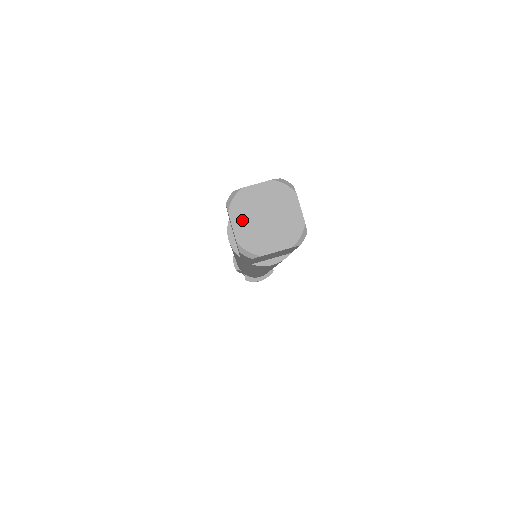
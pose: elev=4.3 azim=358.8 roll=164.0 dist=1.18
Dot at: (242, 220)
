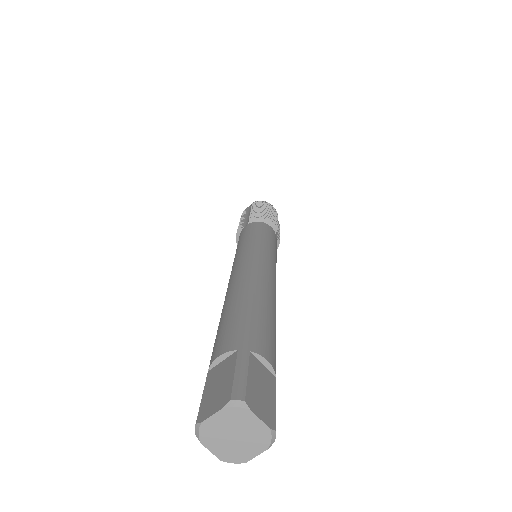
Dot at: (215, 445)
